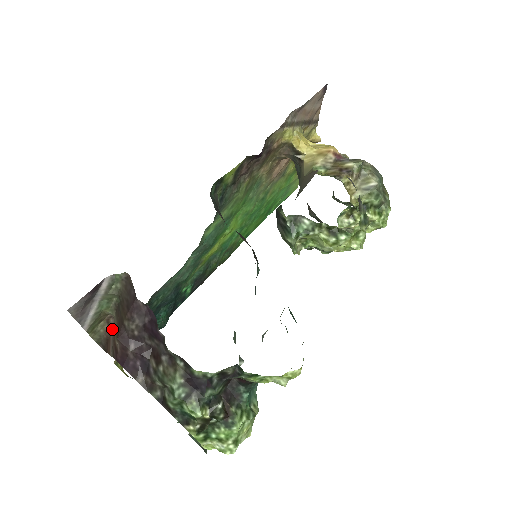
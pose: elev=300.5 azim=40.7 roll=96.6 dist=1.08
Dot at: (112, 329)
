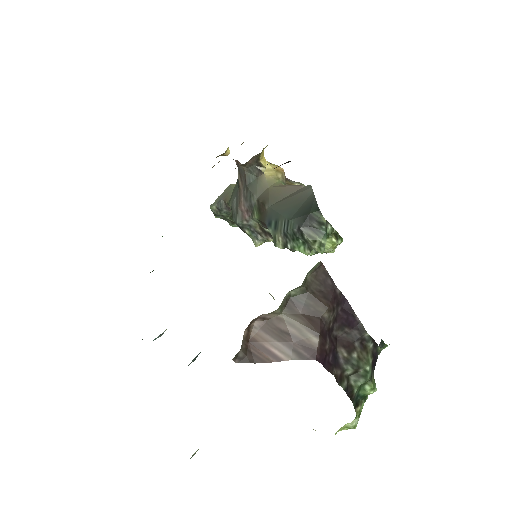
Dot at: (263, 333)
